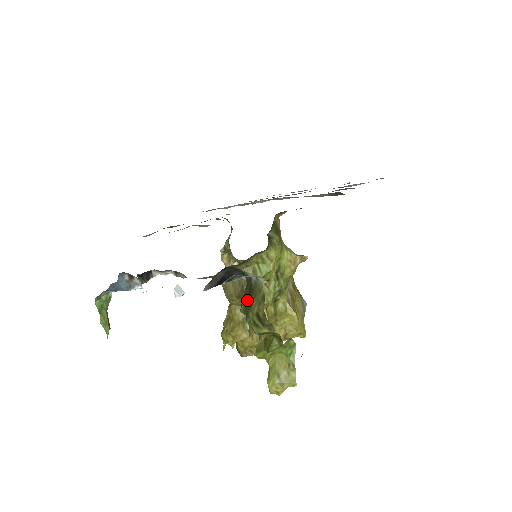
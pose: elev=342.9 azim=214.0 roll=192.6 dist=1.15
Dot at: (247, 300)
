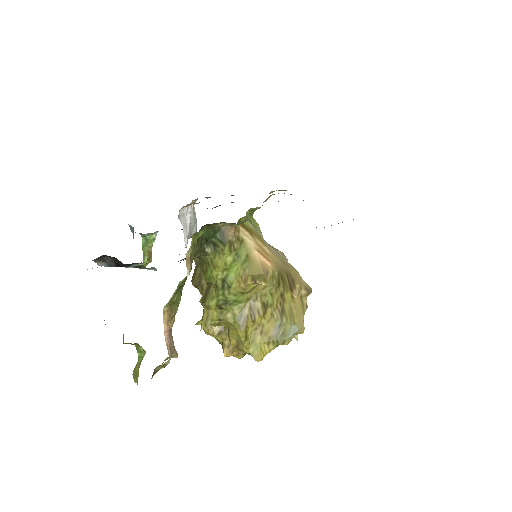
Dot at: occluded
